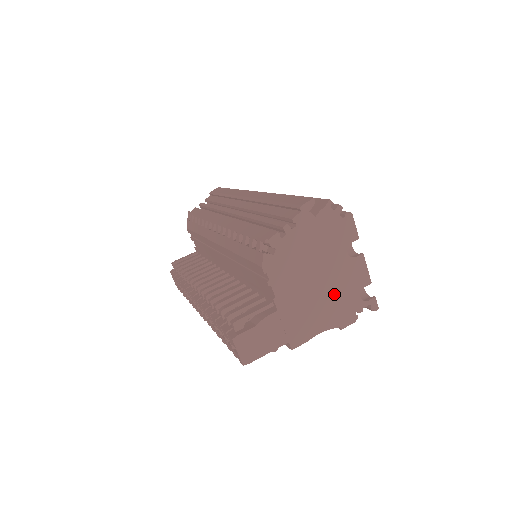
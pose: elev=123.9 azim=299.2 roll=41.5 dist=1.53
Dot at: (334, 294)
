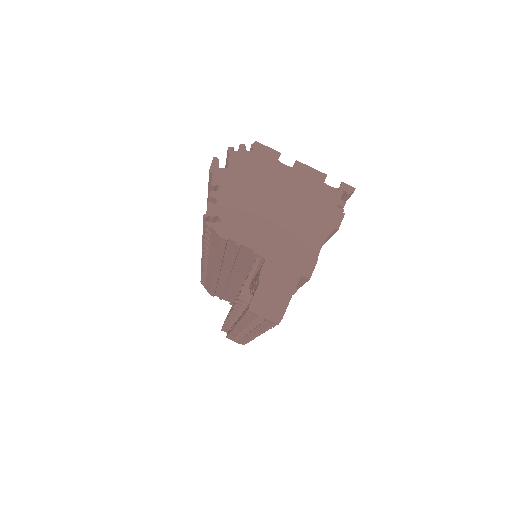
Dot at: (302, 208)
